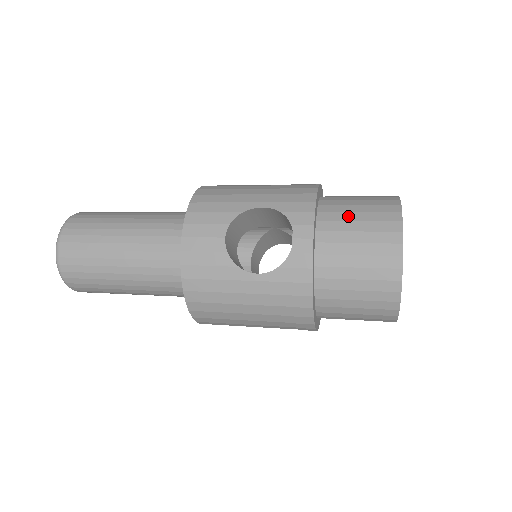
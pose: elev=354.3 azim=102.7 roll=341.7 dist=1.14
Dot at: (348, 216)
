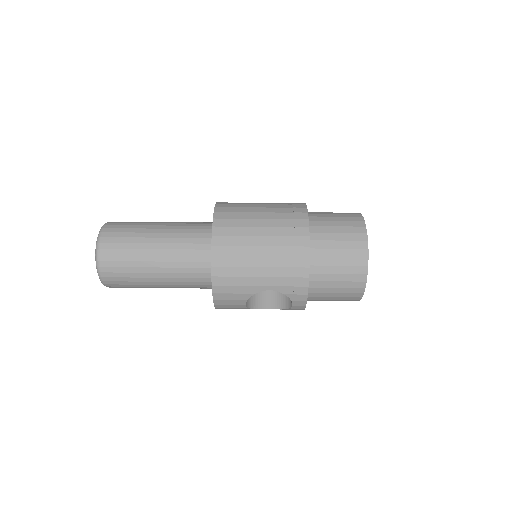
Dot at: (330, 284)
